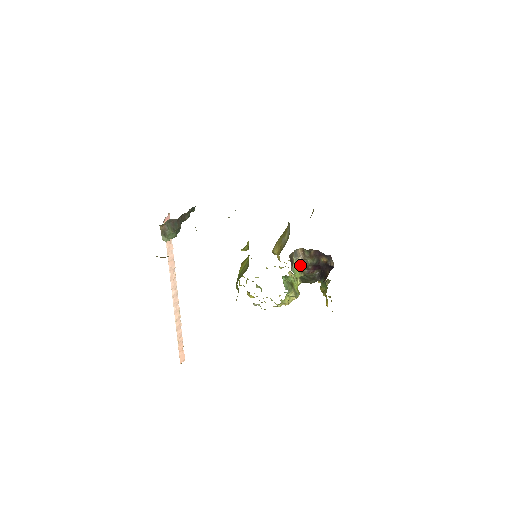
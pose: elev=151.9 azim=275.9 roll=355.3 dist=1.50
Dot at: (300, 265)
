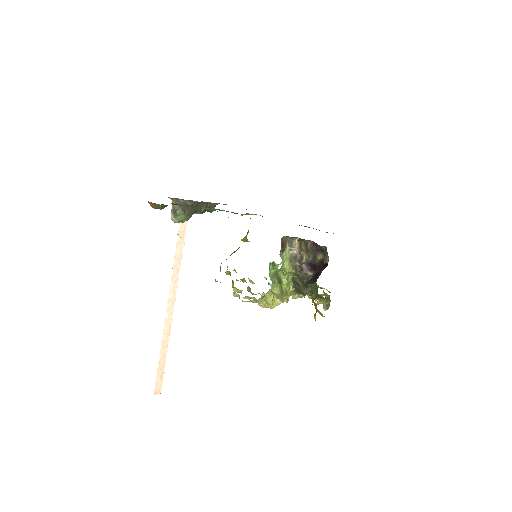
Dot at: (293, 258)
